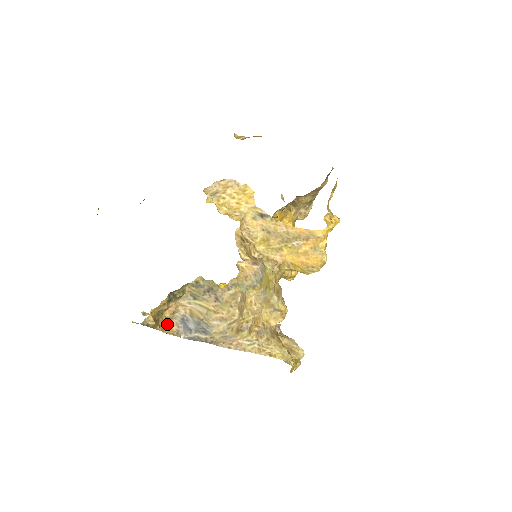
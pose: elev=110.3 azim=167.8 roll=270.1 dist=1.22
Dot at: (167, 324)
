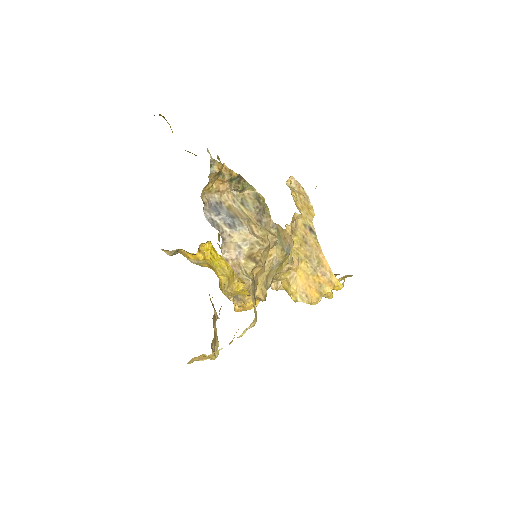
Dot at: (204, 191)
